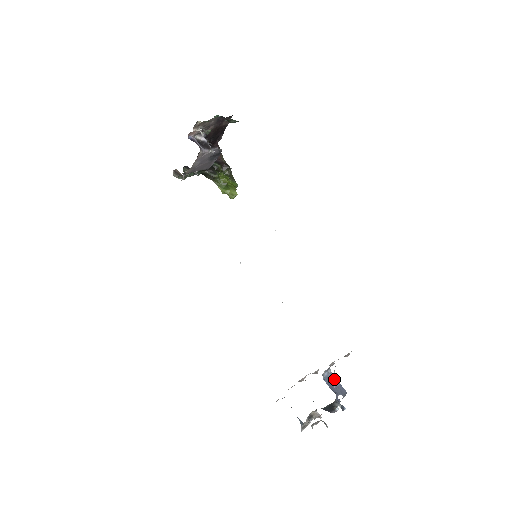
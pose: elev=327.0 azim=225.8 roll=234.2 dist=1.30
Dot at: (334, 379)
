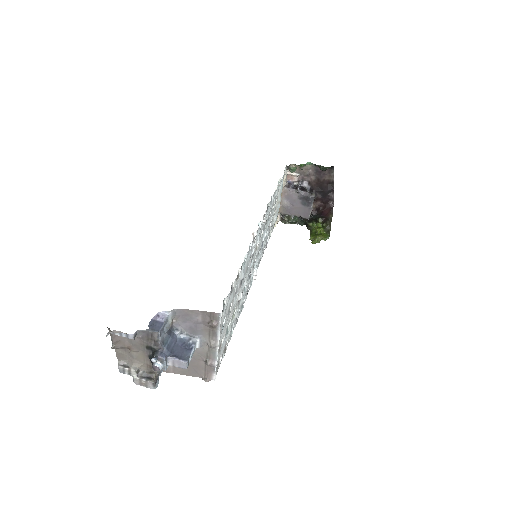
Dot at: (162, 315)
